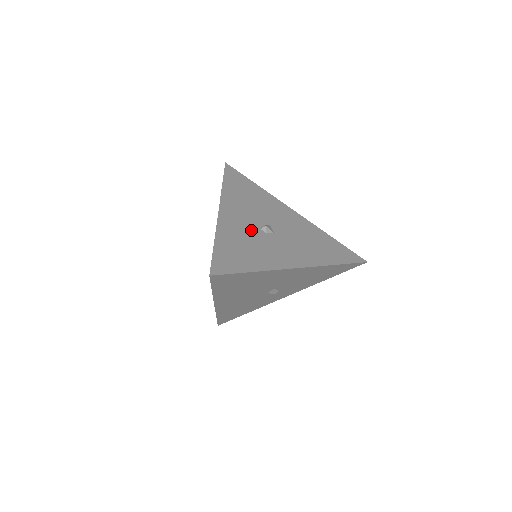
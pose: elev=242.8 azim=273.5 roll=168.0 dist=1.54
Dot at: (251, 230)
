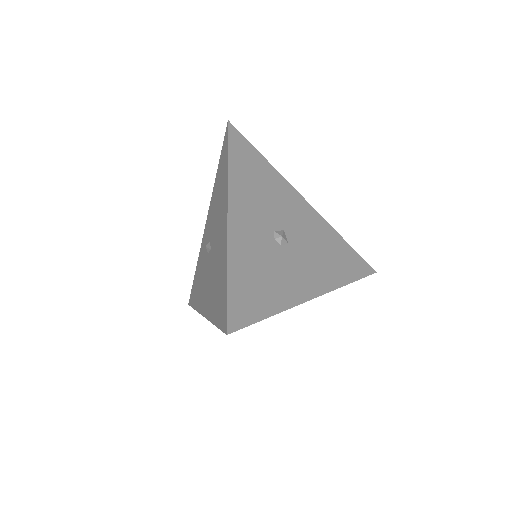
Dot at: (265, 243)
